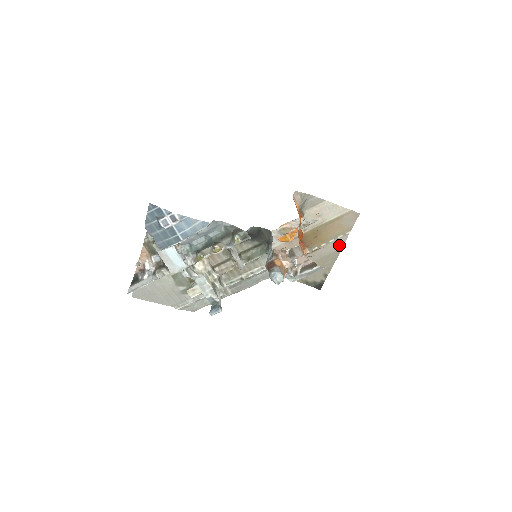
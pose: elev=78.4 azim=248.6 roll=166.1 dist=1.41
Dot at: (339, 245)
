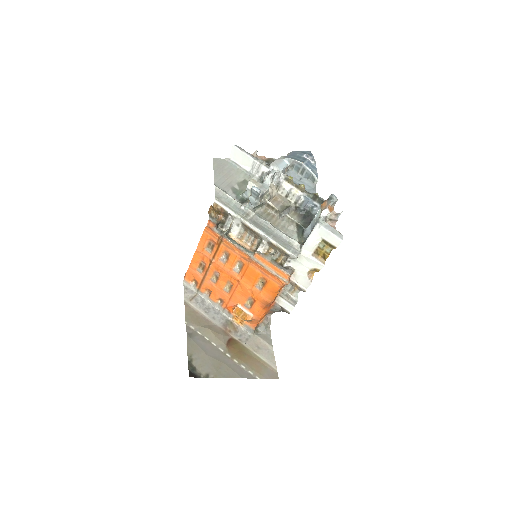
Dot at: (243, 374)
